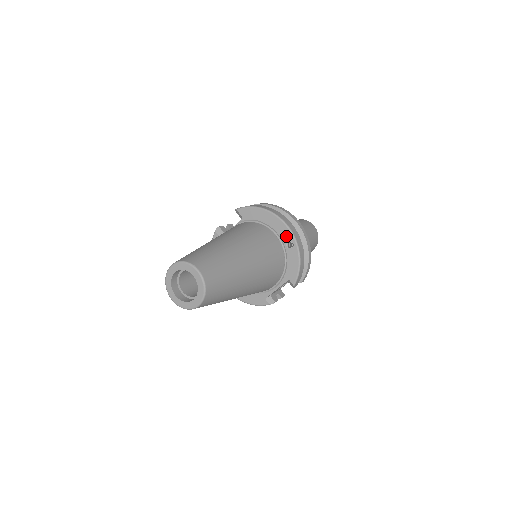
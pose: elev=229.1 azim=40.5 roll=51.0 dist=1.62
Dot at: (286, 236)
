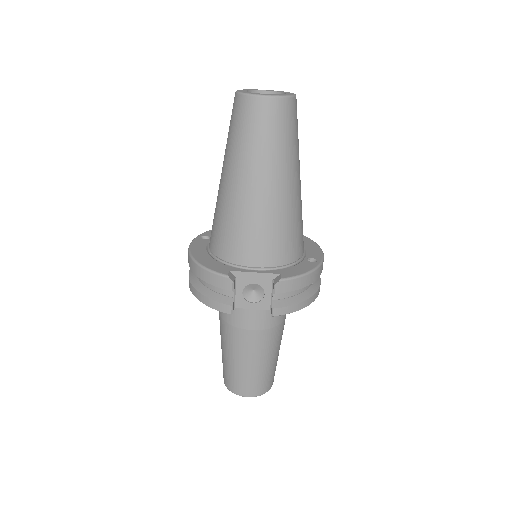
Dot at: (314, 255)
